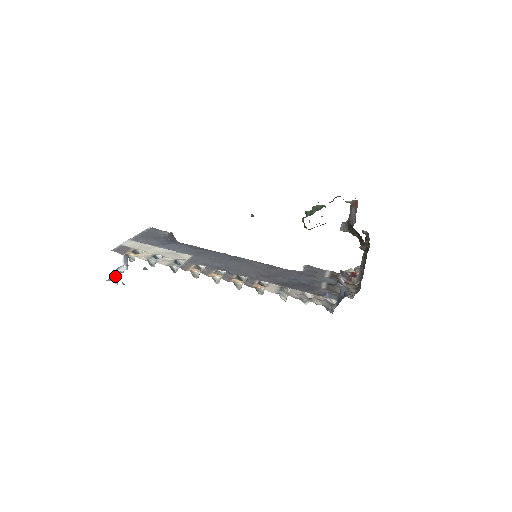
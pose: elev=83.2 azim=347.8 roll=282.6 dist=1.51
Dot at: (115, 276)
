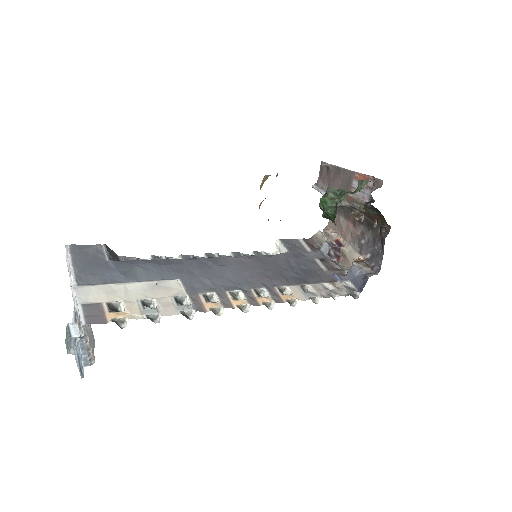
Dot at: (85, 351)
